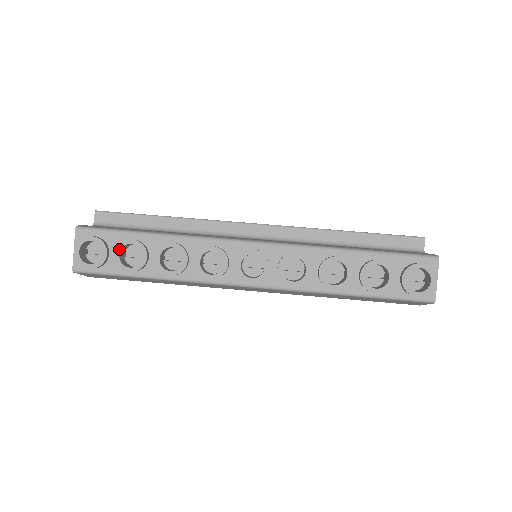
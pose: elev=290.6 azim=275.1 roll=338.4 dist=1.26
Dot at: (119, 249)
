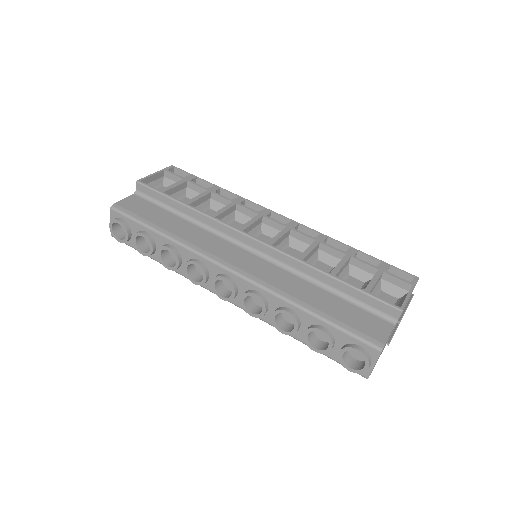
Dot at: (135, 237)
